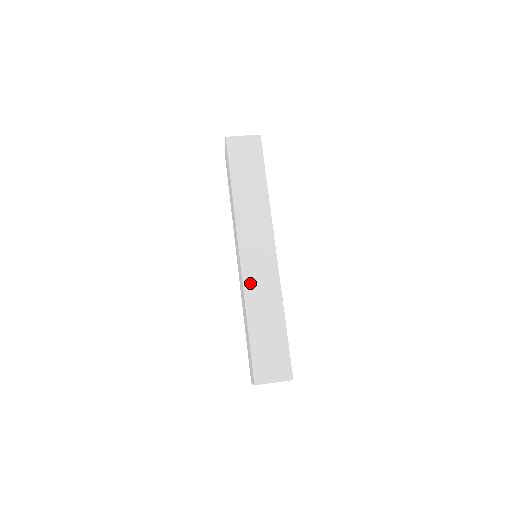
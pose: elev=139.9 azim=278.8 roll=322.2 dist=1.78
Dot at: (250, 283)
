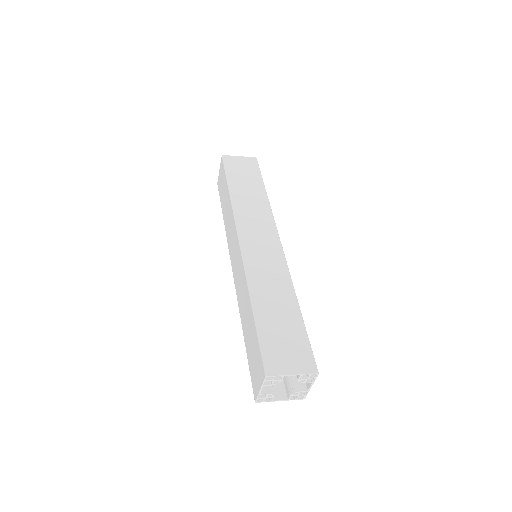
Dot at: (253, 267)
